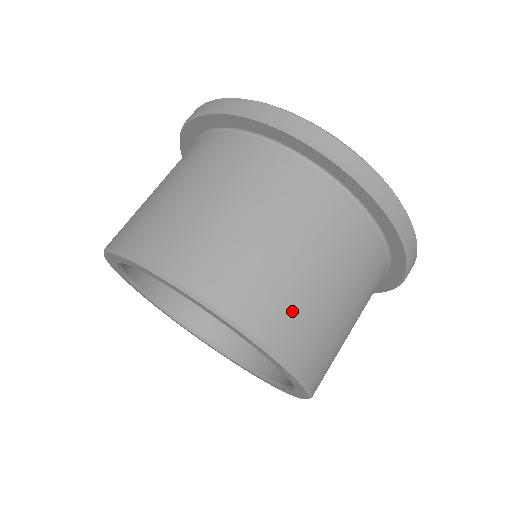
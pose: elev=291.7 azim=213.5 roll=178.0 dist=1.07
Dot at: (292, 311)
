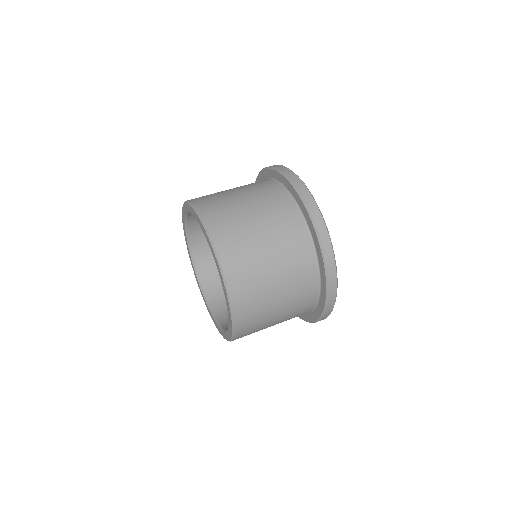
Dot at: (214, 199)
